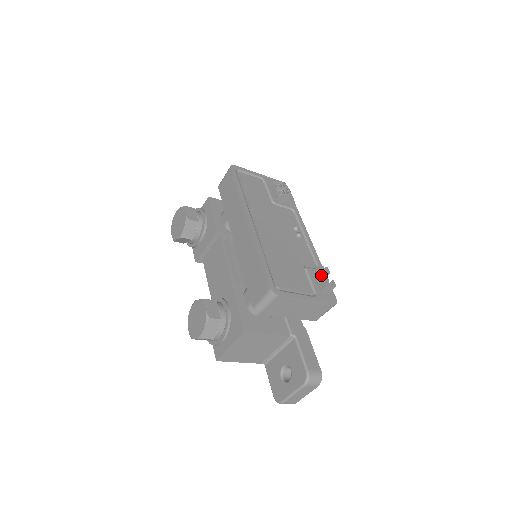
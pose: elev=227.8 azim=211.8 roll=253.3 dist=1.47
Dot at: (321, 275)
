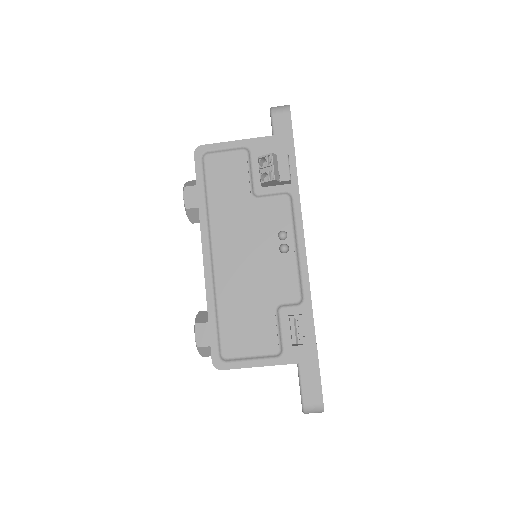
Dot at: (288, 330)
